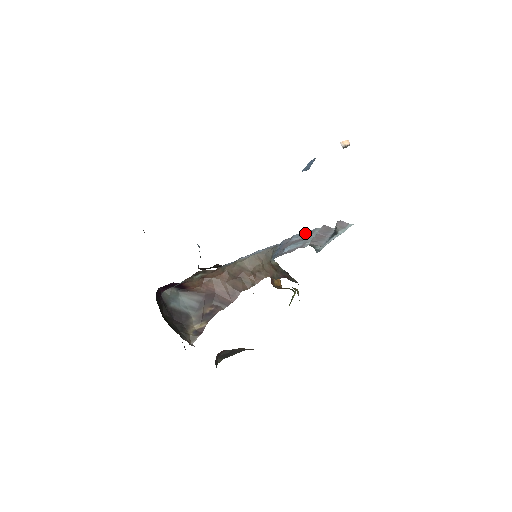
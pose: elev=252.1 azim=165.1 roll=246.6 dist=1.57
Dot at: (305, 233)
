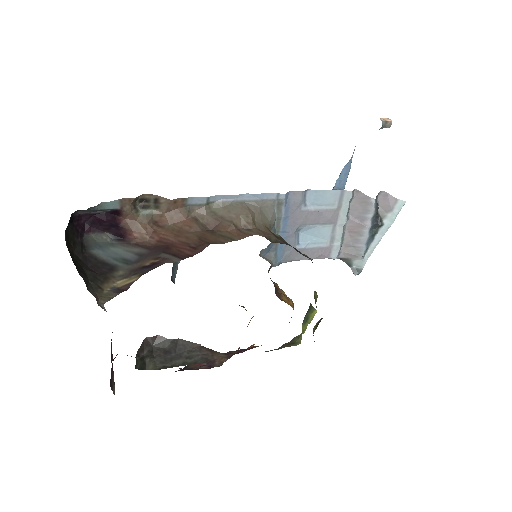
Dot at: (326, 197)
